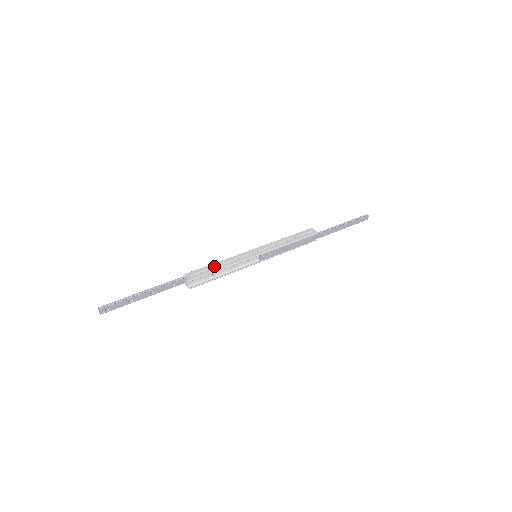
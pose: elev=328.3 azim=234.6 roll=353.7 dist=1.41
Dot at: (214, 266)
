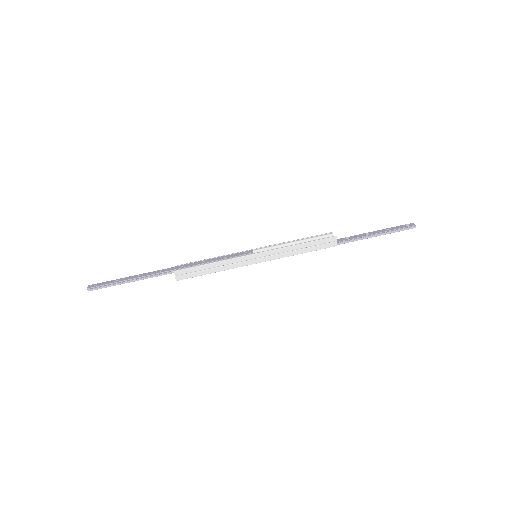
Dot at: (206, 269)
